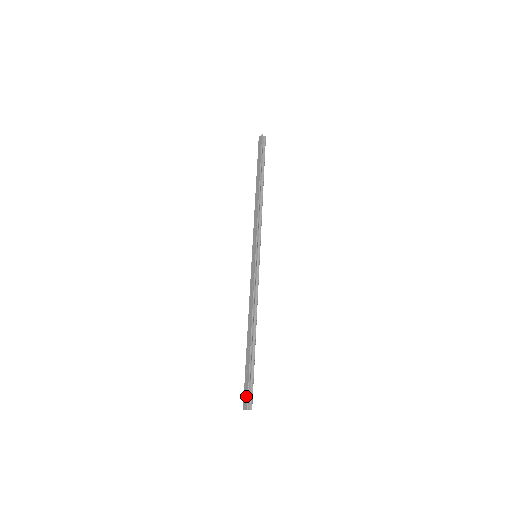
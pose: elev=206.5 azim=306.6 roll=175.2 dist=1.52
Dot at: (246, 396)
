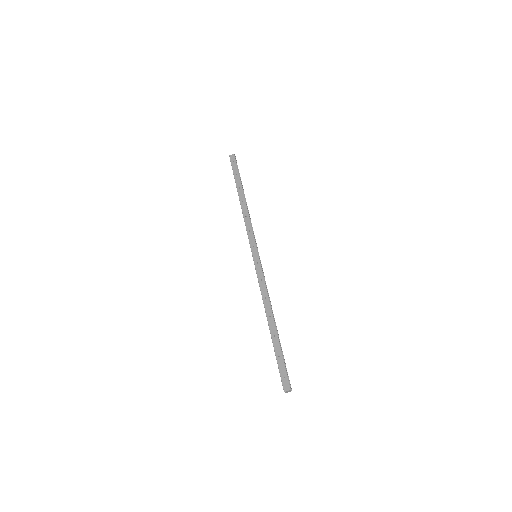
Dot at: (286, 378)
